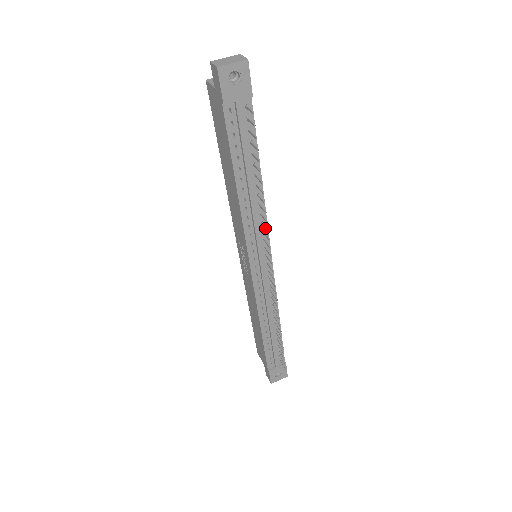
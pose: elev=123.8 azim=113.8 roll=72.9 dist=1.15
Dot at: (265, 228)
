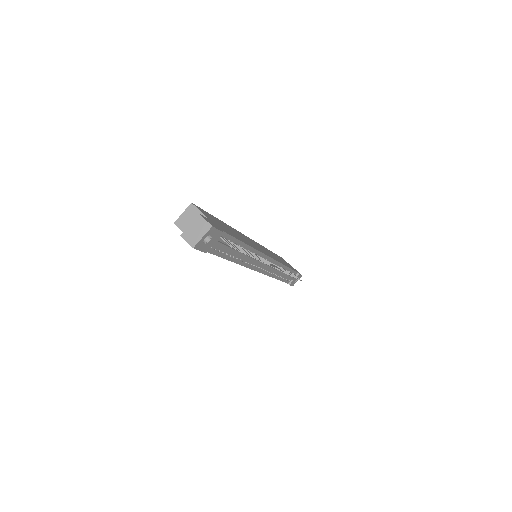
Dot at: occluded
